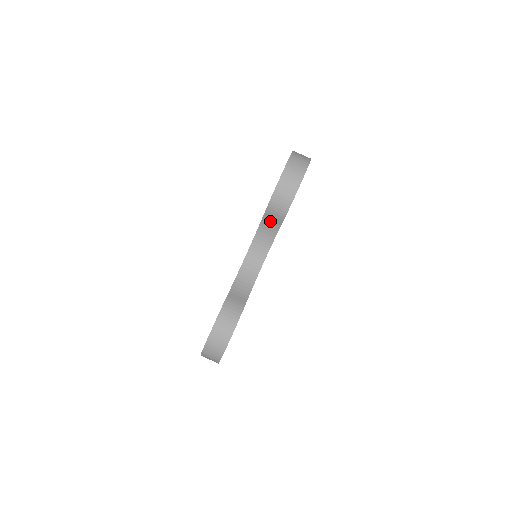
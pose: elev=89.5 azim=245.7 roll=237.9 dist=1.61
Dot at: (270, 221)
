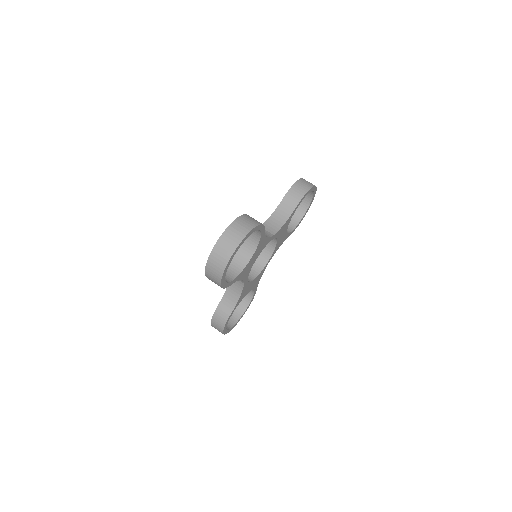
Dot at: (286, 205)
